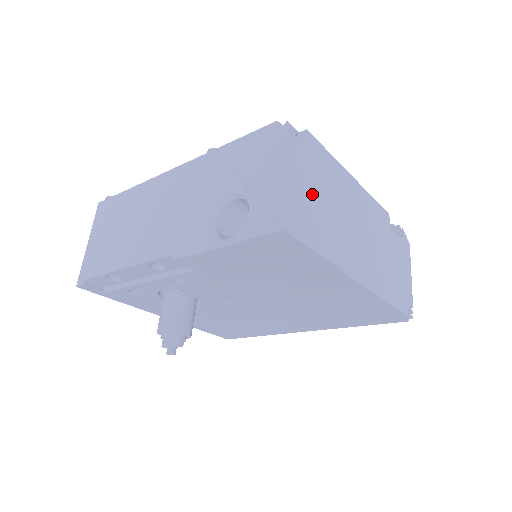
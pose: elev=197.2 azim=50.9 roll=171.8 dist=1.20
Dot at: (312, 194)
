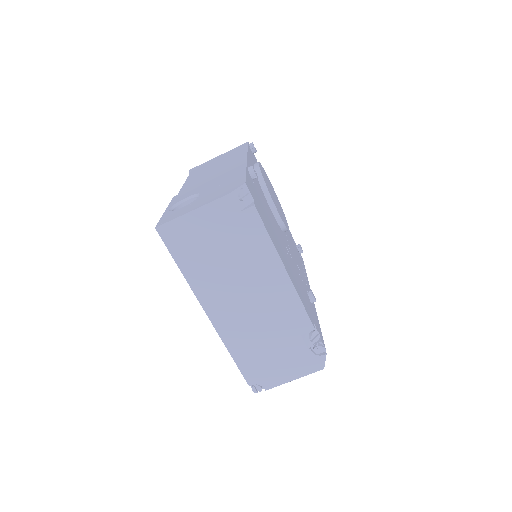
Dot at: (211, 237)
